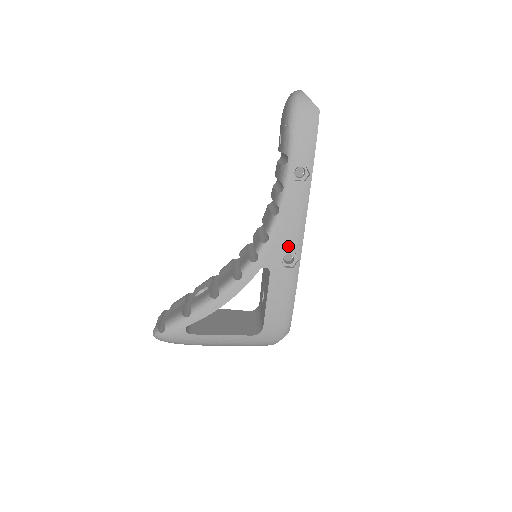
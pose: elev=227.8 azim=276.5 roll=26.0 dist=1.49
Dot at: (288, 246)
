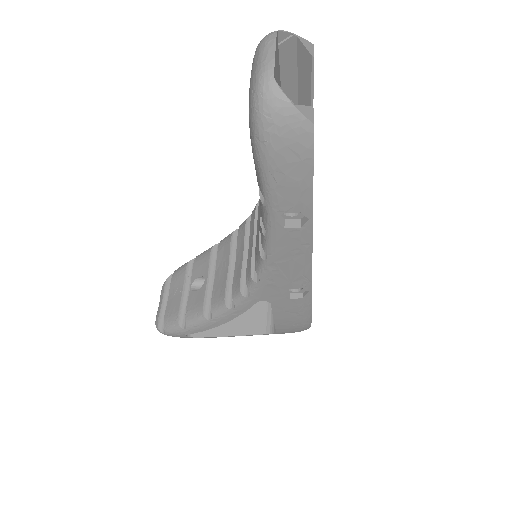
Dot at: (290, 284)
